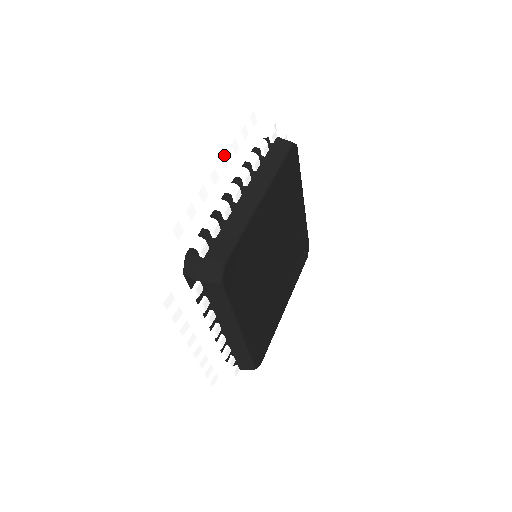
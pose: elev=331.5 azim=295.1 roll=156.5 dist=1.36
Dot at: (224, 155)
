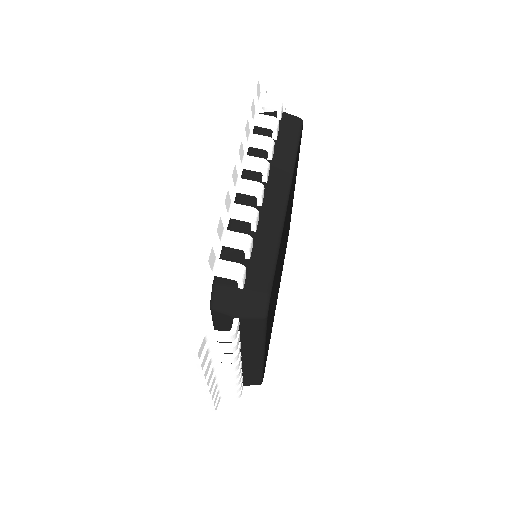
Dot at: (240, 144)
